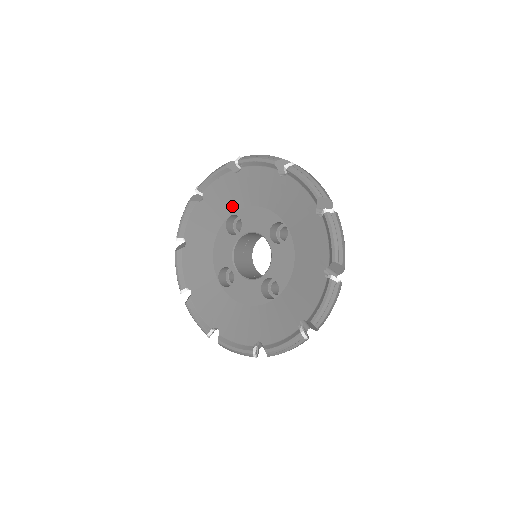
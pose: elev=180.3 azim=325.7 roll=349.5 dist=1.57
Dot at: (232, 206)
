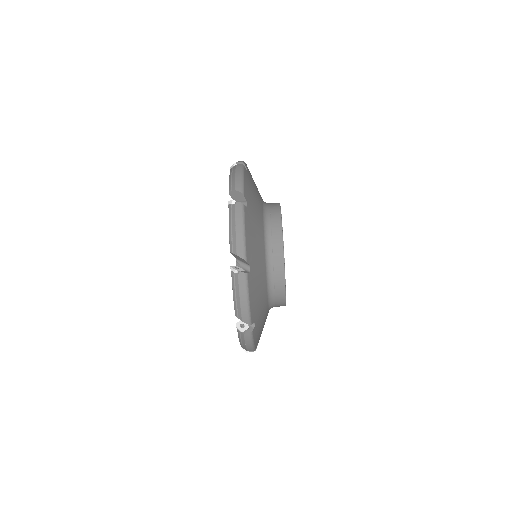
Dot at: occluded
